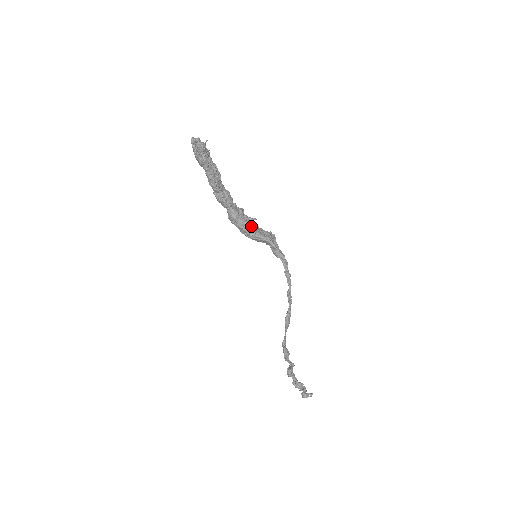
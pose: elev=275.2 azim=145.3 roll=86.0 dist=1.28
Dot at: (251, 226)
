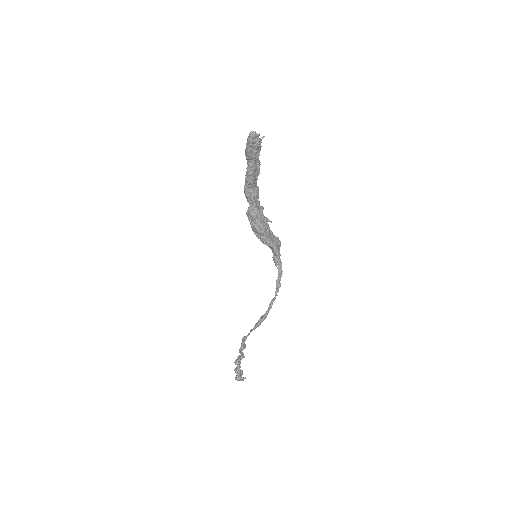
Dot at: (265, 230)
